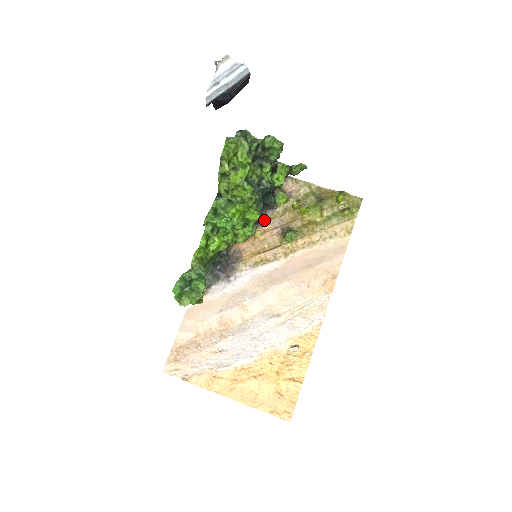
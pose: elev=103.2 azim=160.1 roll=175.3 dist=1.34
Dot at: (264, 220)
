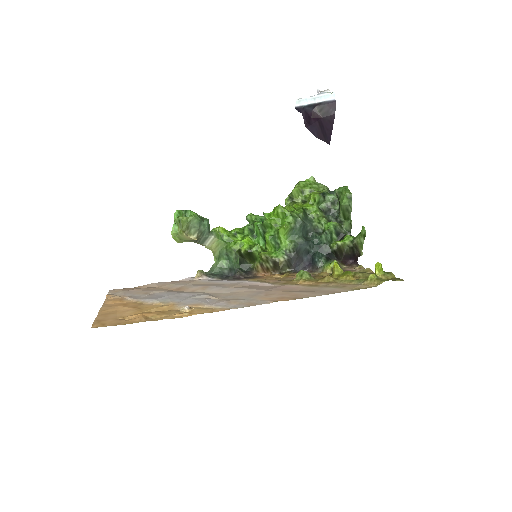
Dot at: occluded
